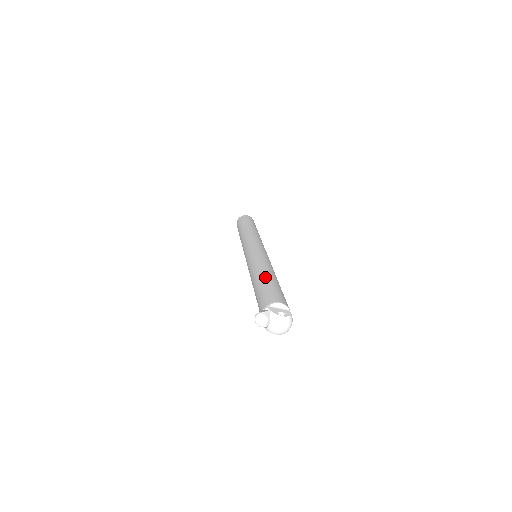
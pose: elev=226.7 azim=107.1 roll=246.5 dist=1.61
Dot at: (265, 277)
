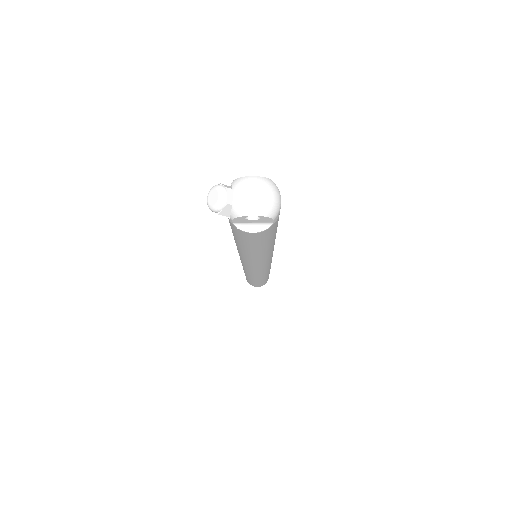
Dot at: occluded
